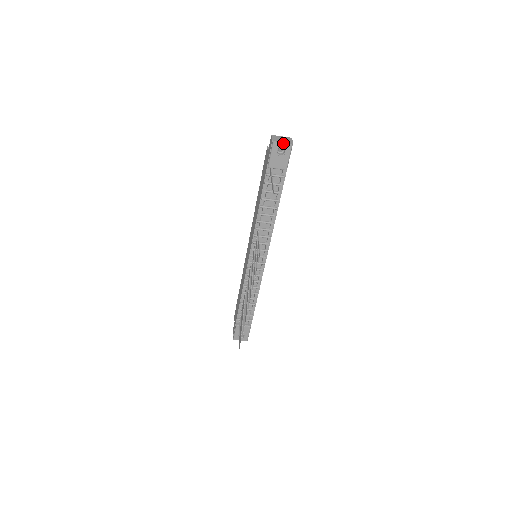
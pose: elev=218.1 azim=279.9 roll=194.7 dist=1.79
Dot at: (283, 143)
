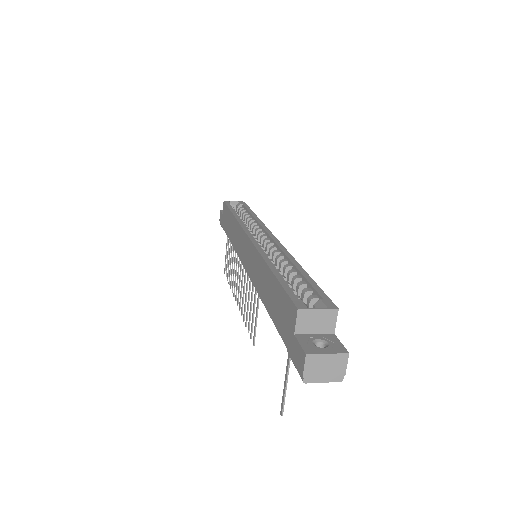
Dot at: (323, 381)
